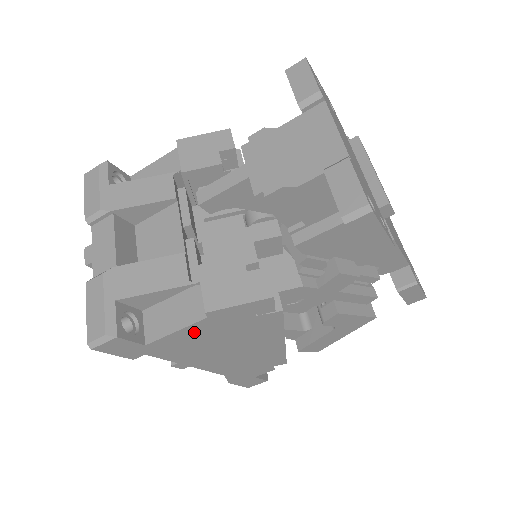
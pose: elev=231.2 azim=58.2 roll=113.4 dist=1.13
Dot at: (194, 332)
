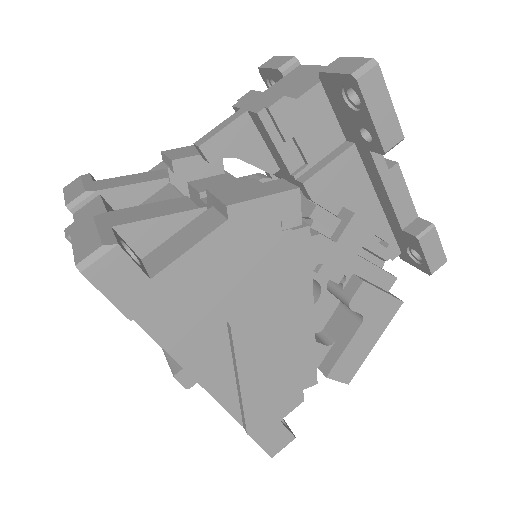
Dot at: (211, 257)
